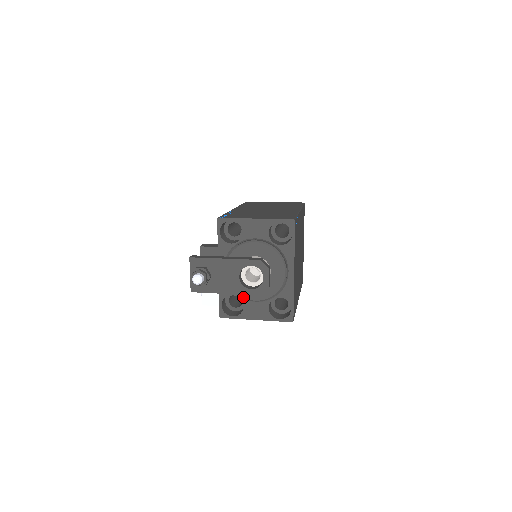
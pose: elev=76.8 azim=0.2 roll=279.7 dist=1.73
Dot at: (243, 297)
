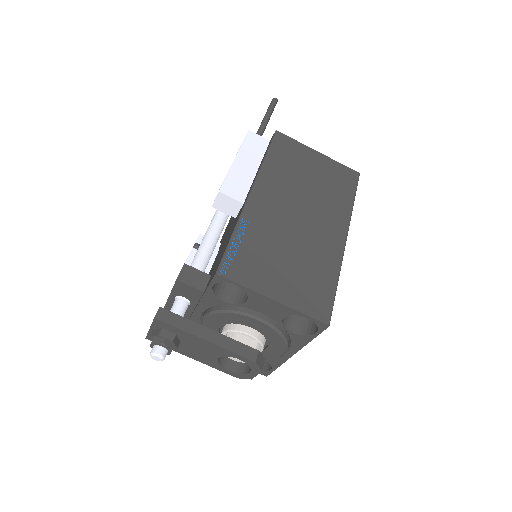
Dot at: occluded
